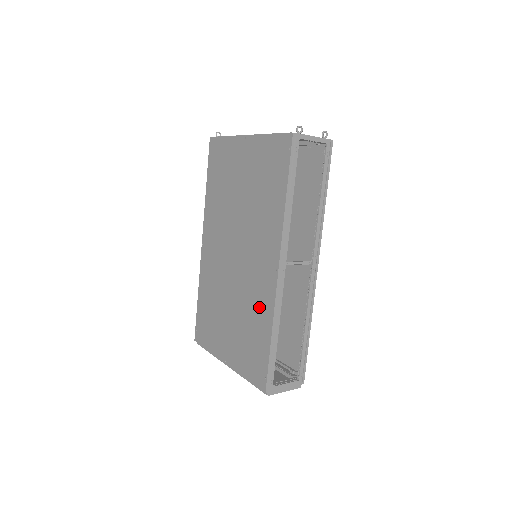
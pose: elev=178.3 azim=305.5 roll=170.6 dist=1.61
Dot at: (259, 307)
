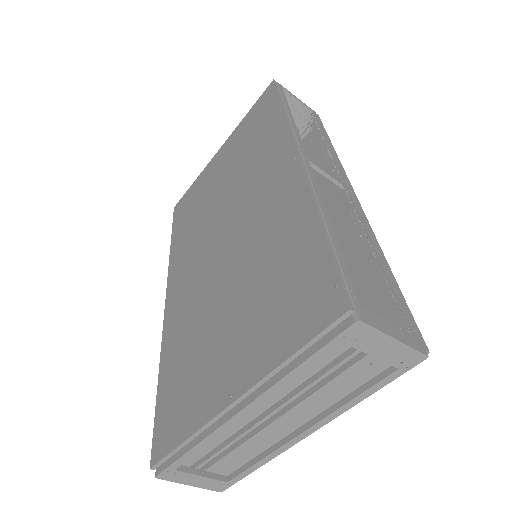
Dot at: (281, 224)
